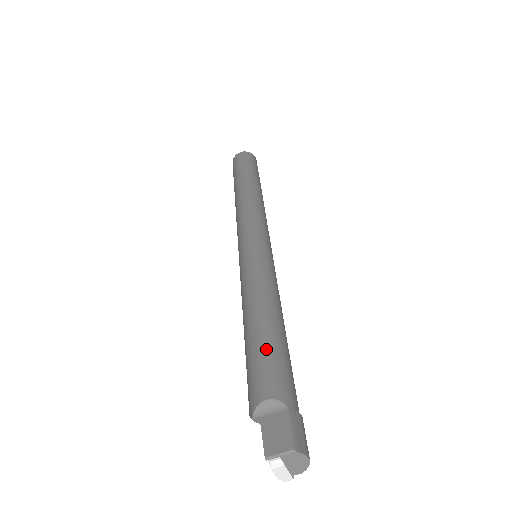
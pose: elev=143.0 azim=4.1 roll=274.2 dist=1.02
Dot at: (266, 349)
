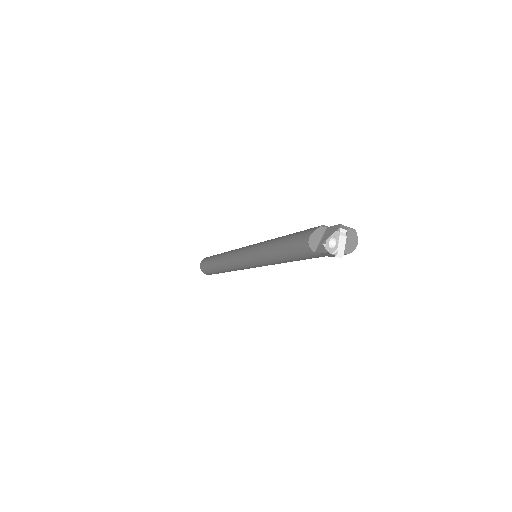
Dot at: occluded
